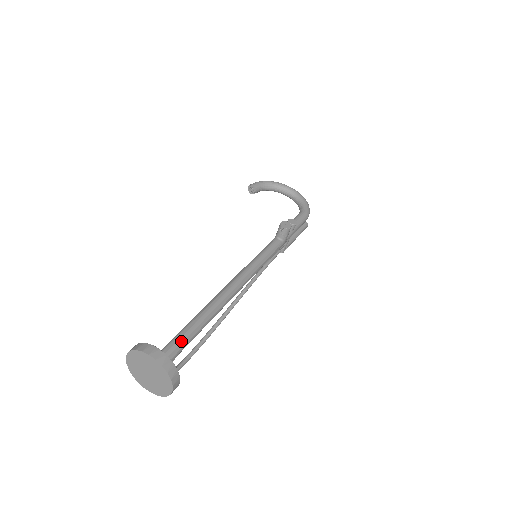
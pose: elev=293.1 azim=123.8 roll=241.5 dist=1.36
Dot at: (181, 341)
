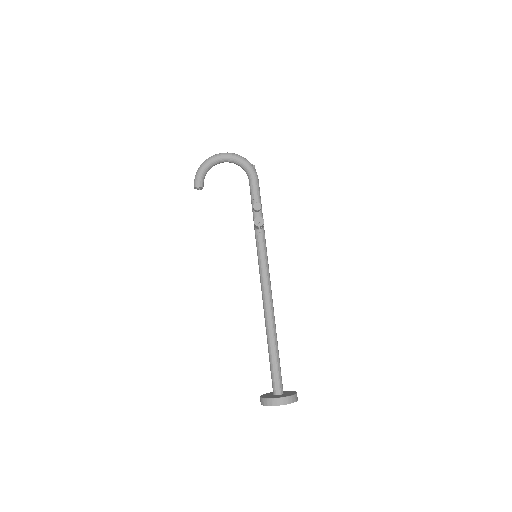
Dot at: (278, 372)
